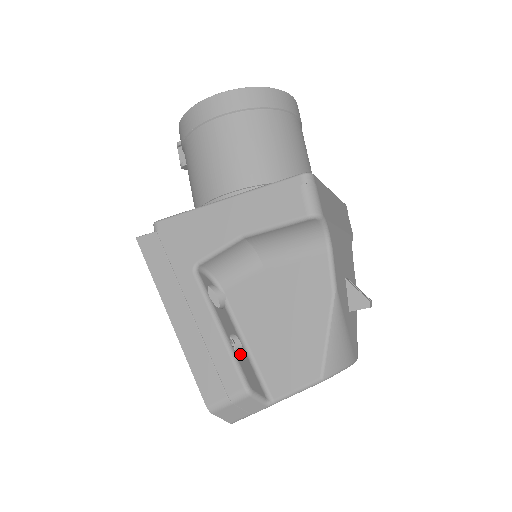
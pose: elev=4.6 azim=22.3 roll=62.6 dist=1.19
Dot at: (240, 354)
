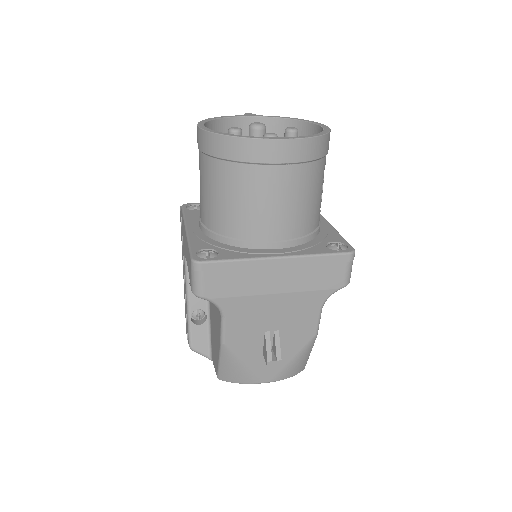
Dot at: (201, 323)
